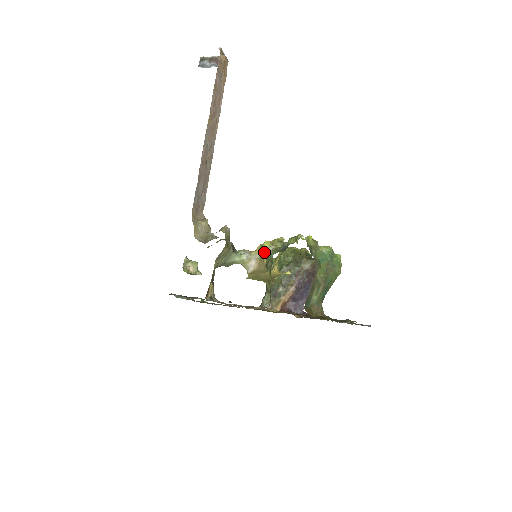
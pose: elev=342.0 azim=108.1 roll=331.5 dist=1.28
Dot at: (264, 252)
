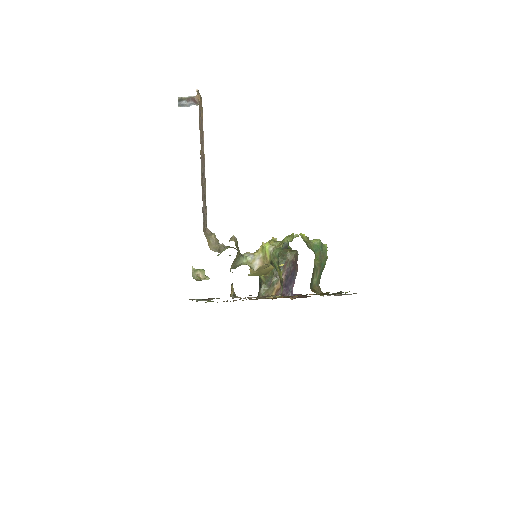
Dot at: (266, 252)
